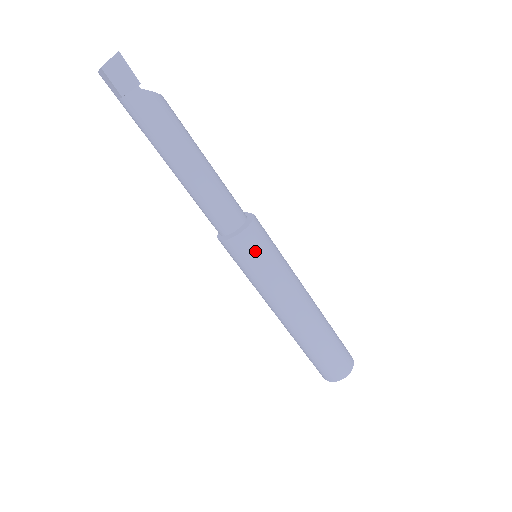
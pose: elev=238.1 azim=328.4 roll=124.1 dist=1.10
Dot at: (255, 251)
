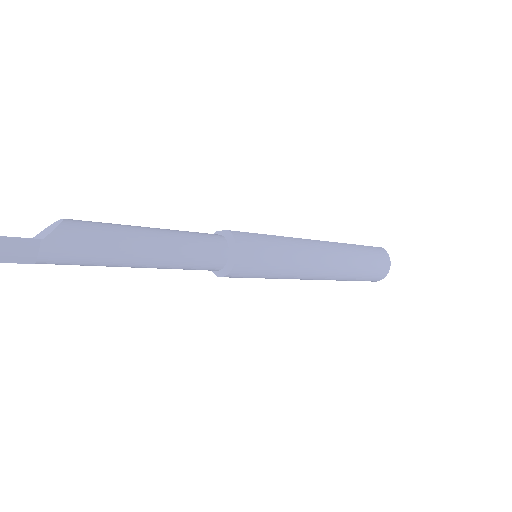
Dot at: (258, 260)
